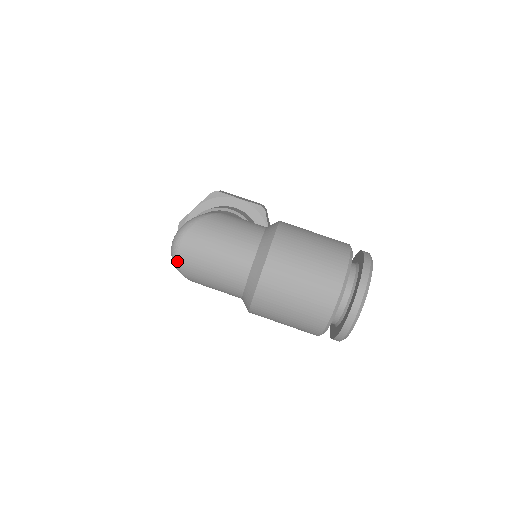
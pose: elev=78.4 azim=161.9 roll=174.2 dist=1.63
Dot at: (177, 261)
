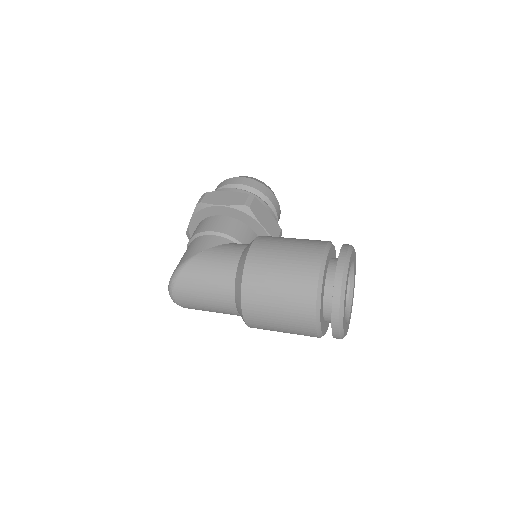
Dot at: occluded
